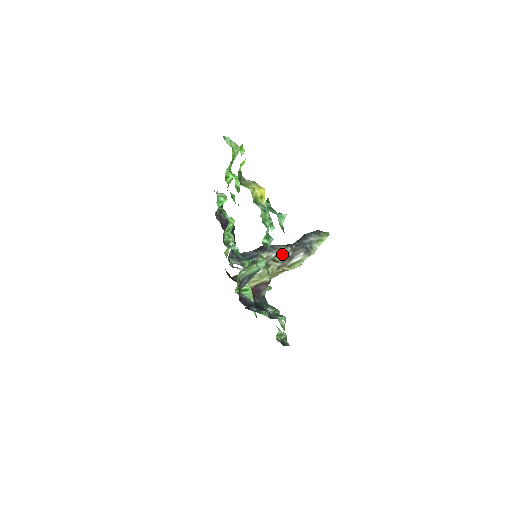
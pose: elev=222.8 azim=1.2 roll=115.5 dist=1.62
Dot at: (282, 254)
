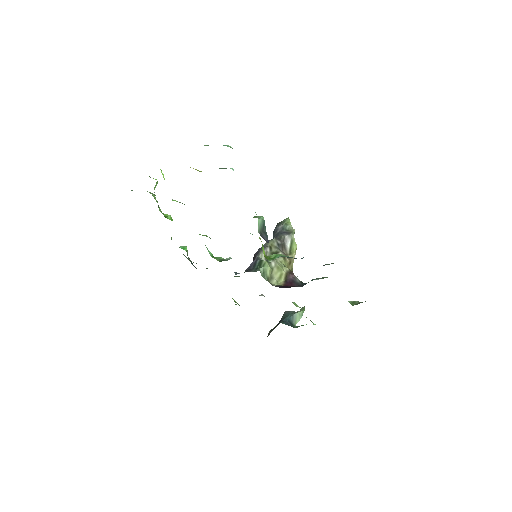
Dot at: (273, 246)
